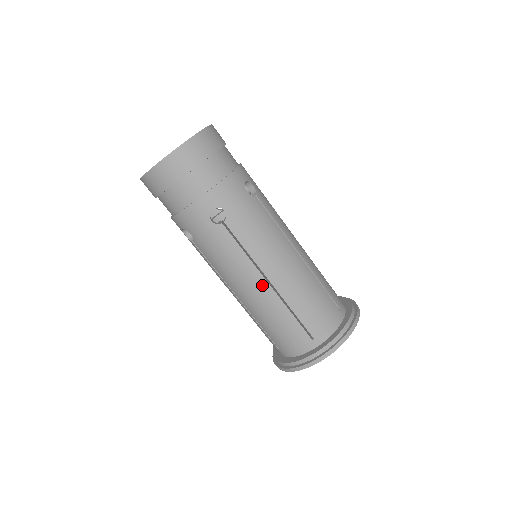
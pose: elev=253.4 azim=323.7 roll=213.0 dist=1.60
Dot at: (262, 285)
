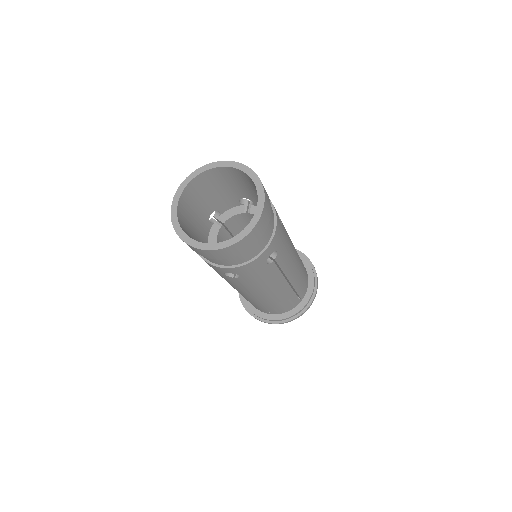
Dot at: (247, 296)
